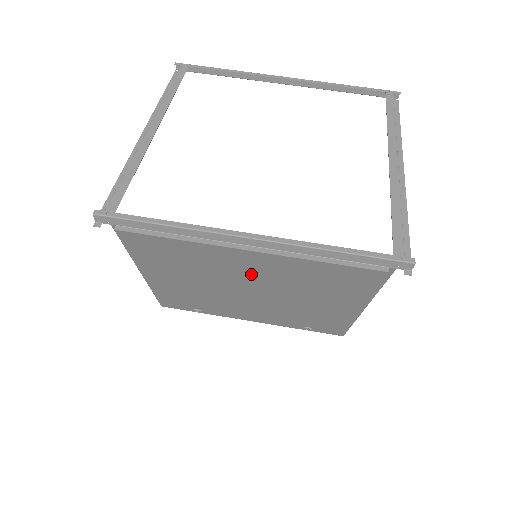
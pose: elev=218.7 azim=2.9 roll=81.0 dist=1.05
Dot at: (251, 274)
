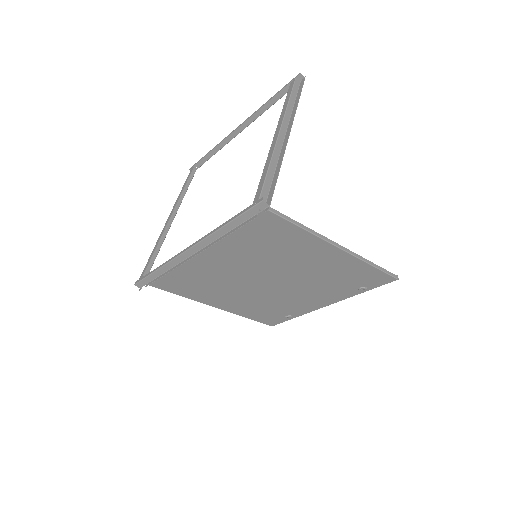
Dot at: (241, 270)
